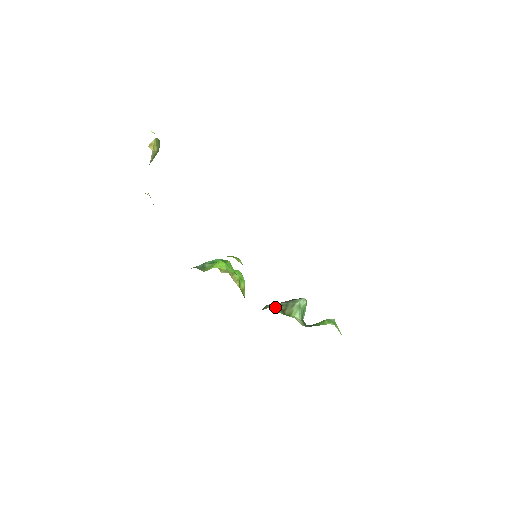
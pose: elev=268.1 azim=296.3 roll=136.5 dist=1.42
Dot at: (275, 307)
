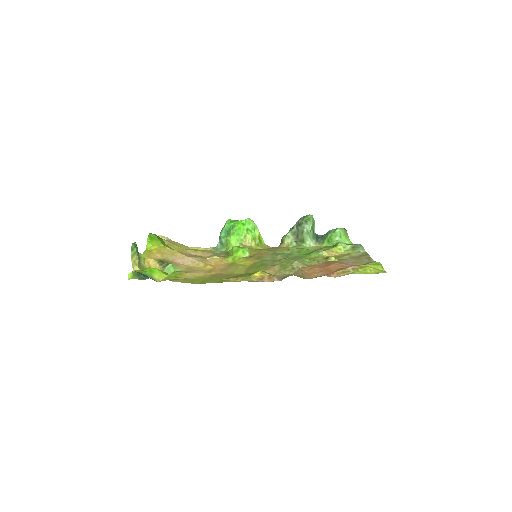
Dot at: (289, 240)
